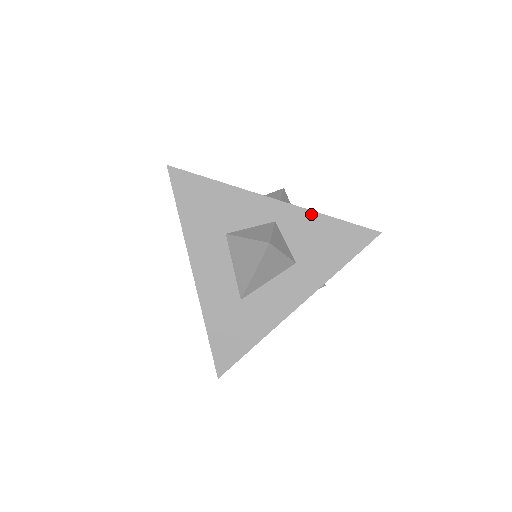
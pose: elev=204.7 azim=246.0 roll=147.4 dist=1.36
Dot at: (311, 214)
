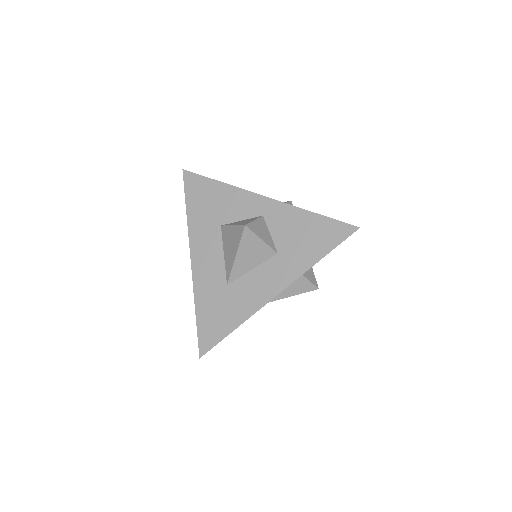
Dot at: (295, 209)
